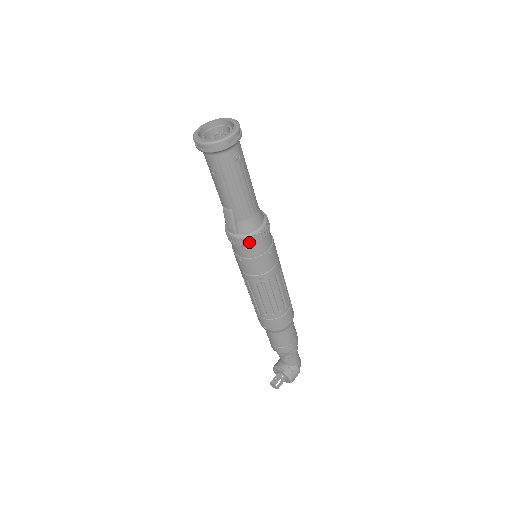
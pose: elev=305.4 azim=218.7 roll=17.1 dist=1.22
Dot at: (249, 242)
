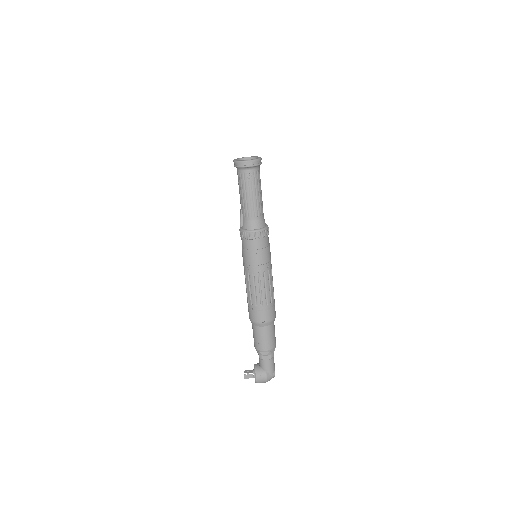
Dot at: (245, 236)
